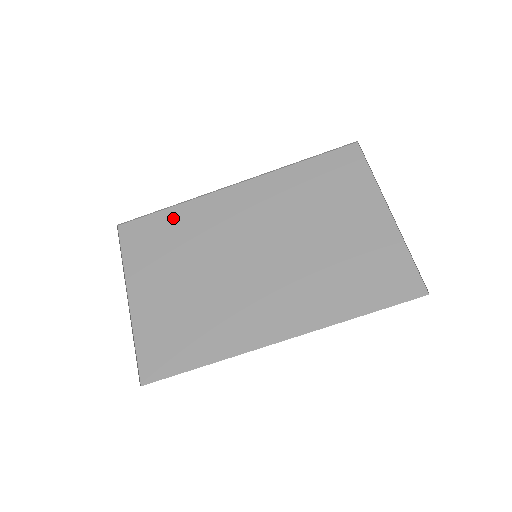
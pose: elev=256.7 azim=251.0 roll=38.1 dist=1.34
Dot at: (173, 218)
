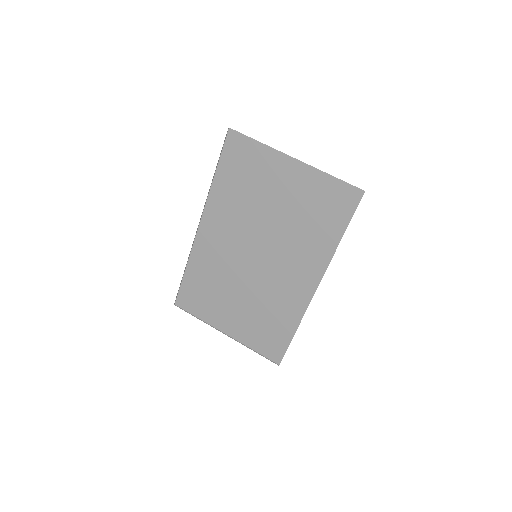
Dot at: (193, 275)
